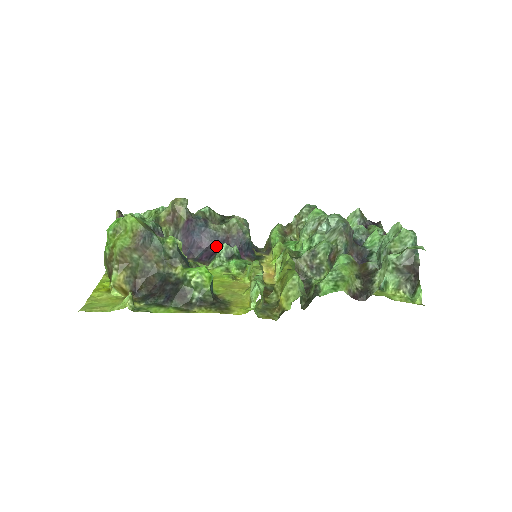
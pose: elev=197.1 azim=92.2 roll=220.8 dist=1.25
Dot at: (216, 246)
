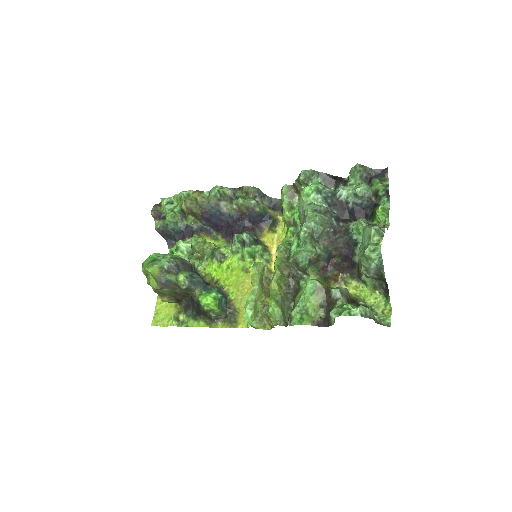
Dot at: (234, 224)
